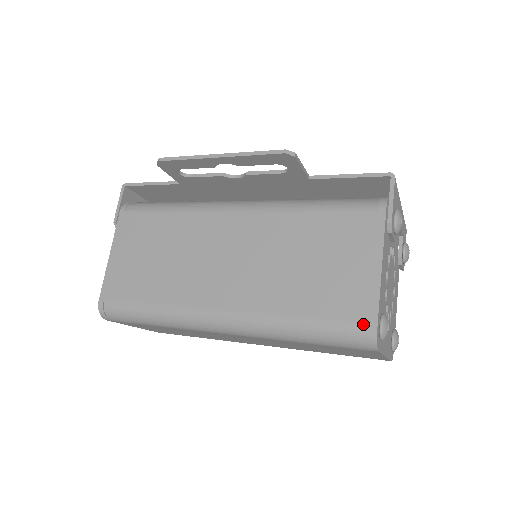
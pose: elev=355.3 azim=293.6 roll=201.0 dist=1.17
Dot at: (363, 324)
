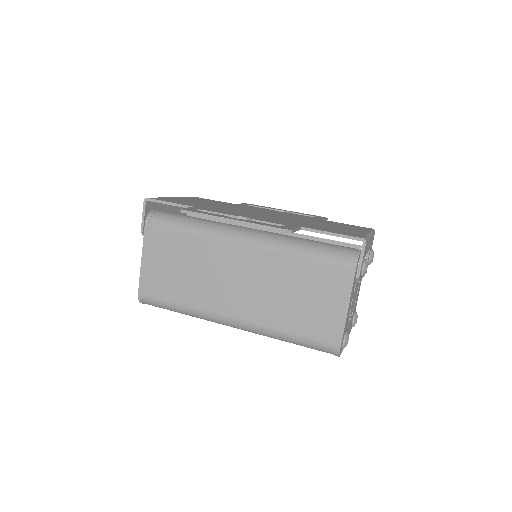
Dot at: (331, 344)
